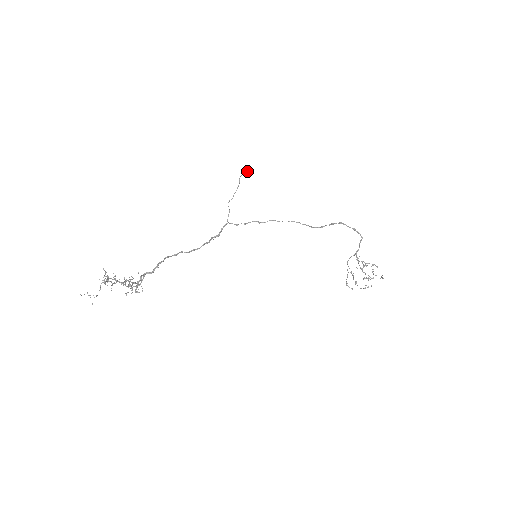
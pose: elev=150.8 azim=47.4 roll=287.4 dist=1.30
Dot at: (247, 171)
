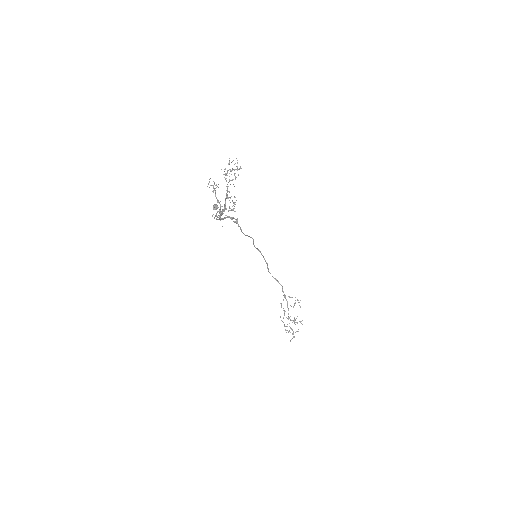
Dot at: occluded
